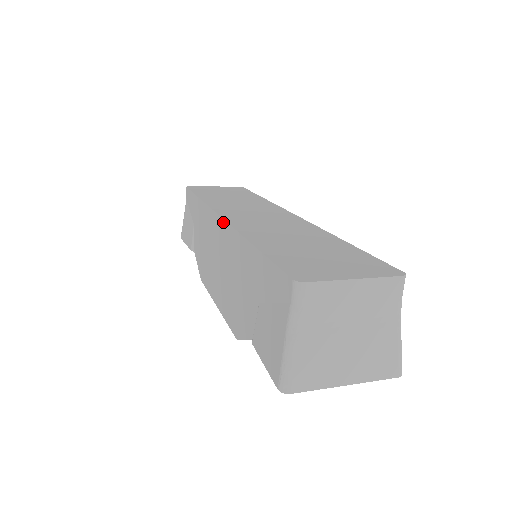
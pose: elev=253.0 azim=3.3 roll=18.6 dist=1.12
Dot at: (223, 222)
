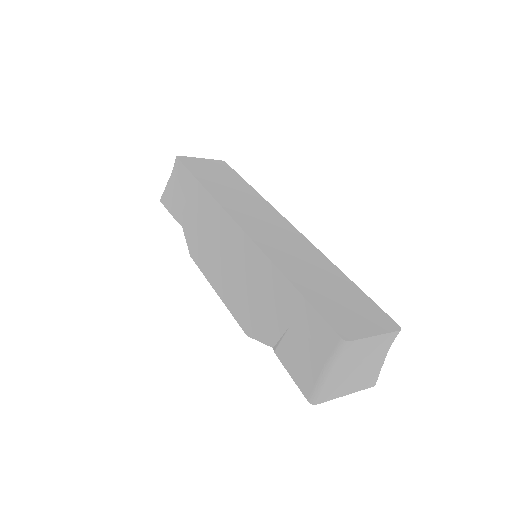
Dot at: (245, 235)
